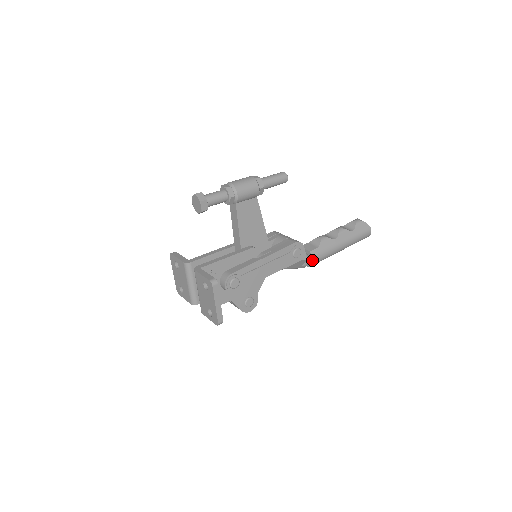
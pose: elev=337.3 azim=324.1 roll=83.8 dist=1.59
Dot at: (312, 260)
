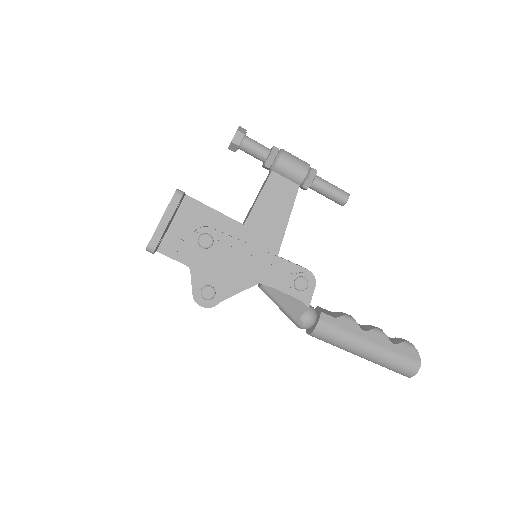
Dot at: (317, 323)
